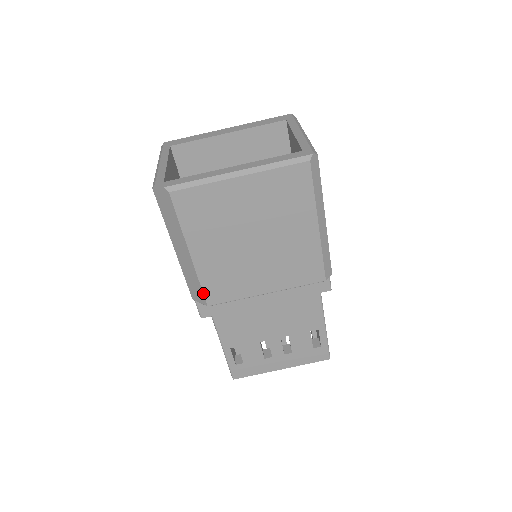
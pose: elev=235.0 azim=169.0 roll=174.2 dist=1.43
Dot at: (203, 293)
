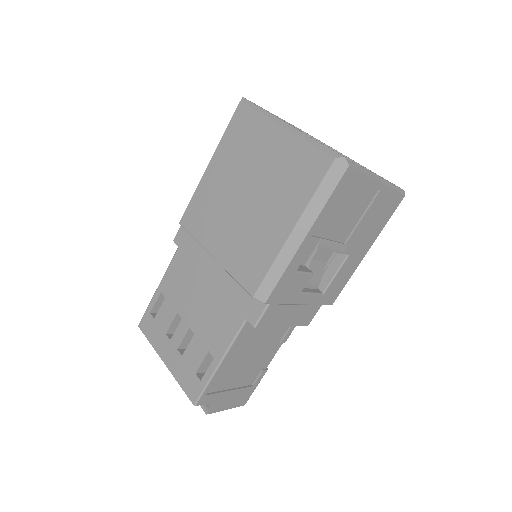
Dot at: (187, 207)
